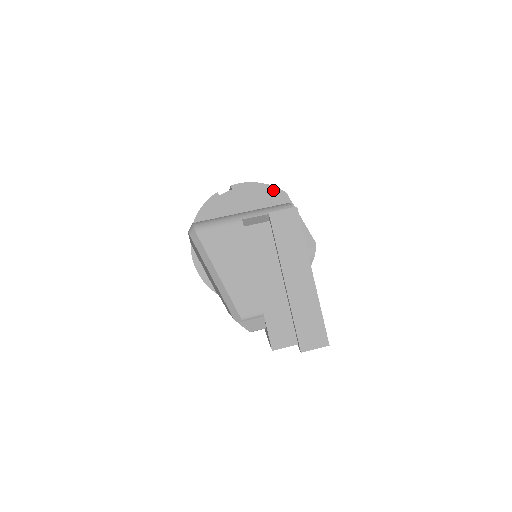
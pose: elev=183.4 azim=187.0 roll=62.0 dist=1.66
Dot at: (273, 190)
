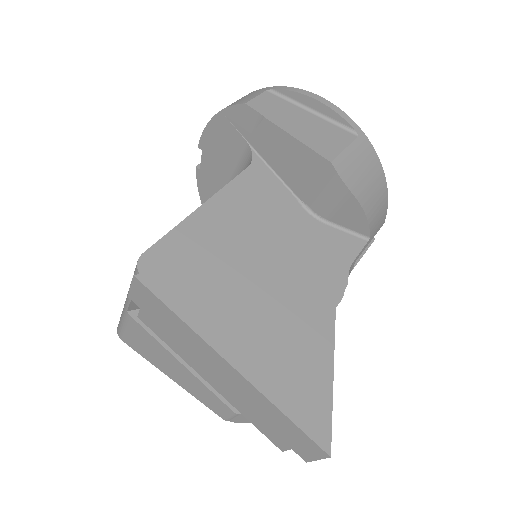
Dot at: (231, 114)
